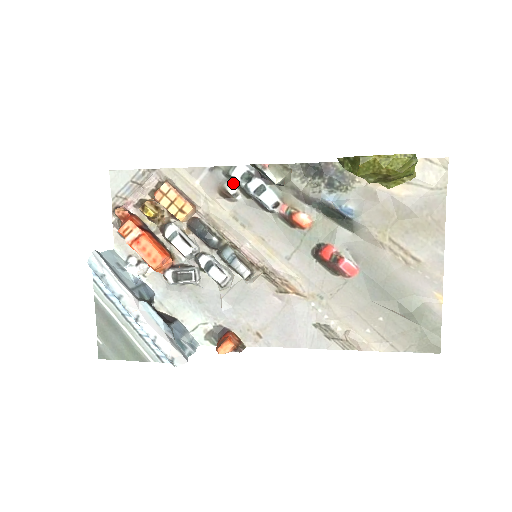
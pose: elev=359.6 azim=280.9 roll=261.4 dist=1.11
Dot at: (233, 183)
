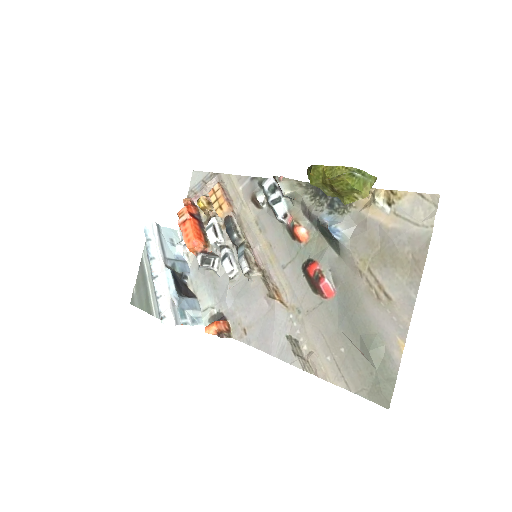
Dot at: (264, 193)
